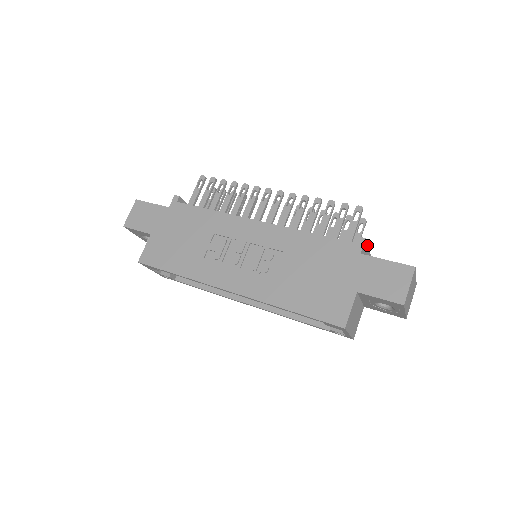
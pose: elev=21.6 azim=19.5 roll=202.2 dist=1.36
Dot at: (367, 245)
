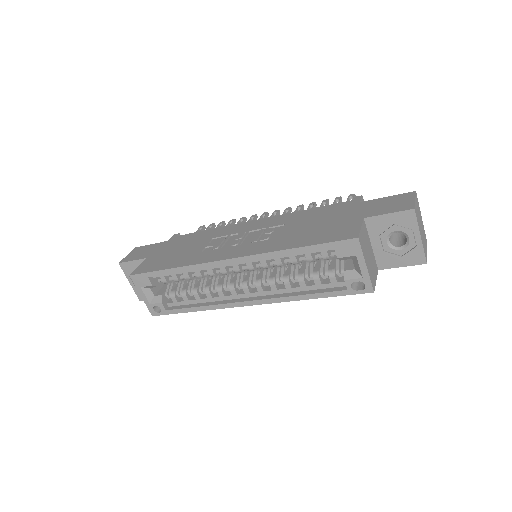
Dot at: occluded
